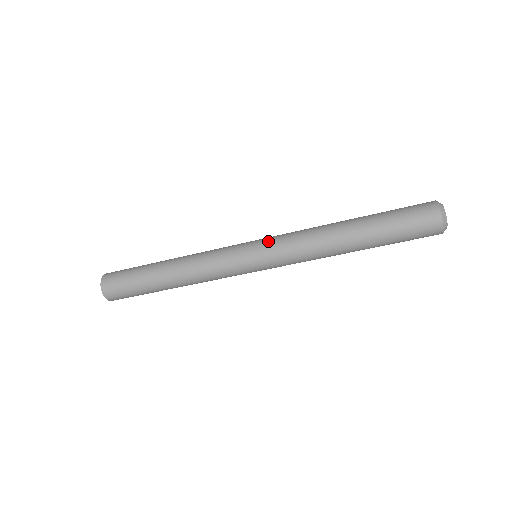
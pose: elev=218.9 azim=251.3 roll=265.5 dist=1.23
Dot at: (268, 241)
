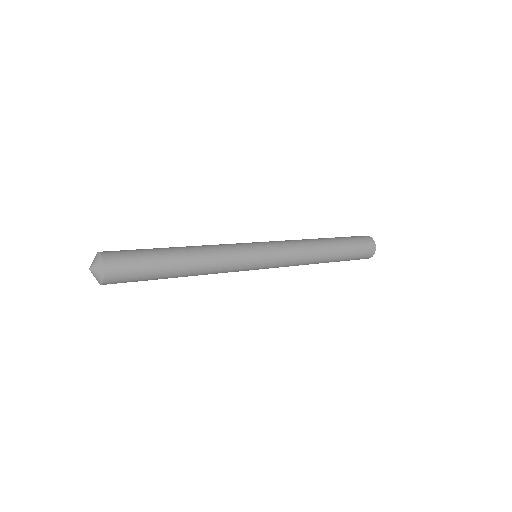
Dot at: (276, 261)
